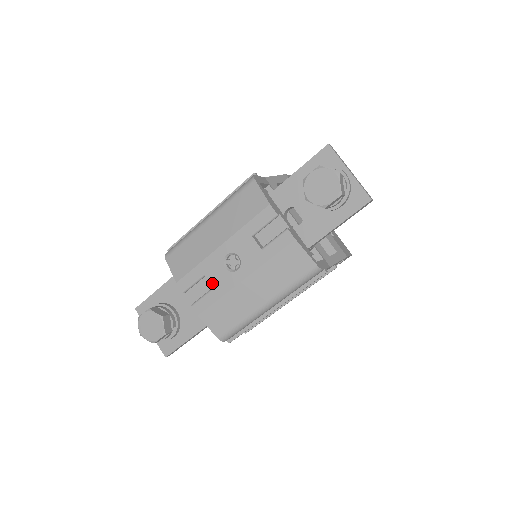
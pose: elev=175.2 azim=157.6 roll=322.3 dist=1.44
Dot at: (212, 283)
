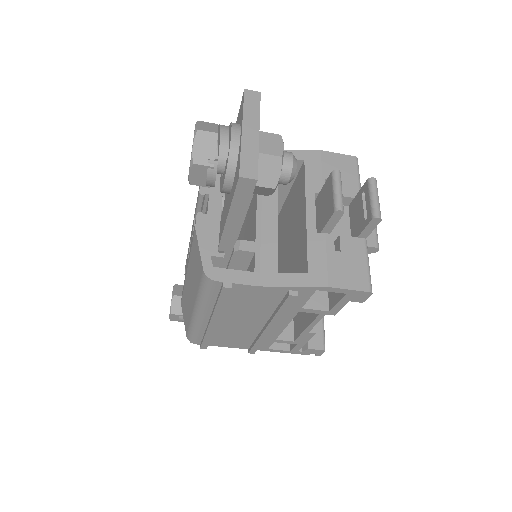
Dot at: occluded
